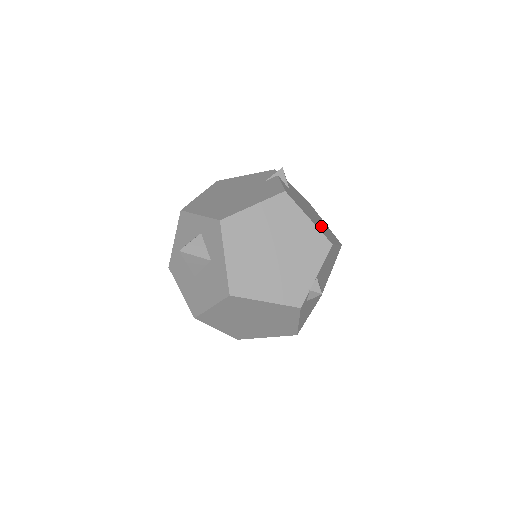
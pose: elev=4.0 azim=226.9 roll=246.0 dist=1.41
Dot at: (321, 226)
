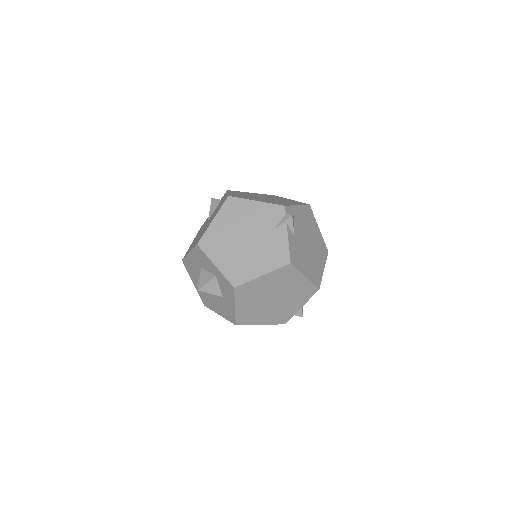
Dot at: (314, 261)
